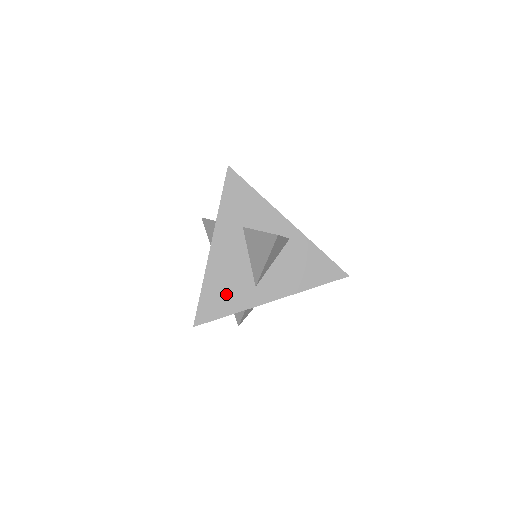
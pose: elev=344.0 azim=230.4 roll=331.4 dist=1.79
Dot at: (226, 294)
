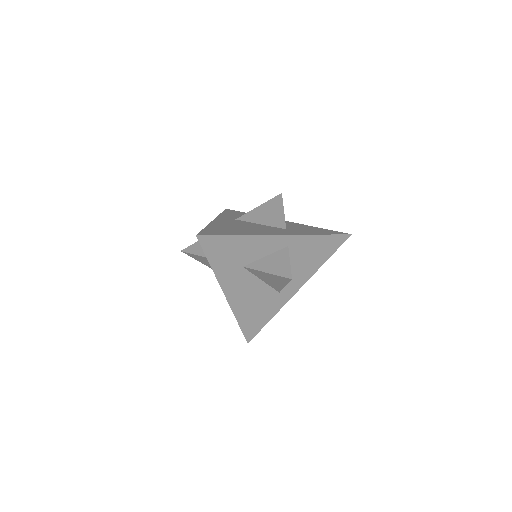
Dot at: (259, 312)
